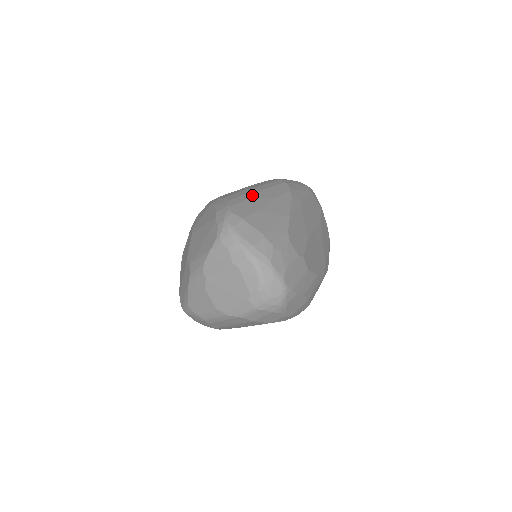
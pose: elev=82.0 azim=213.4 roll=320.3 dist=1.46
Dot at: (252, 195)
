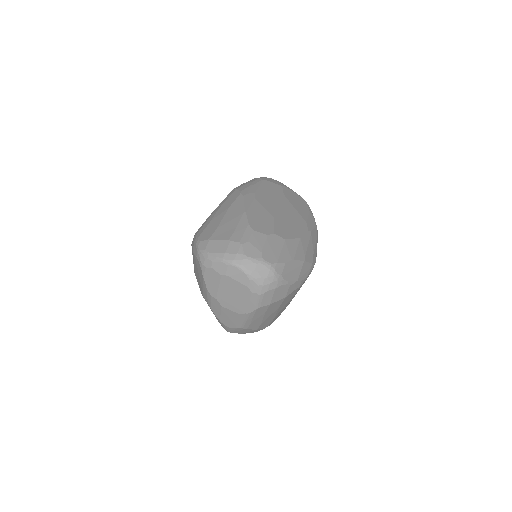
Dot at: (212, 217)
